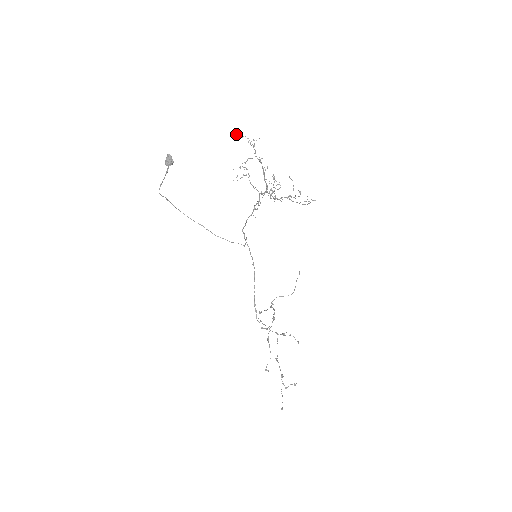
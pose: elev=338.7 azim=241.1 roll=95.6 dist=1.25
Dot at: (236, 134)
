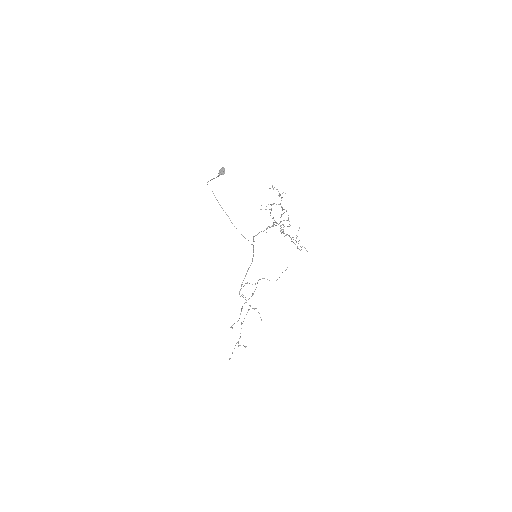
Dot at: (272, 186)
